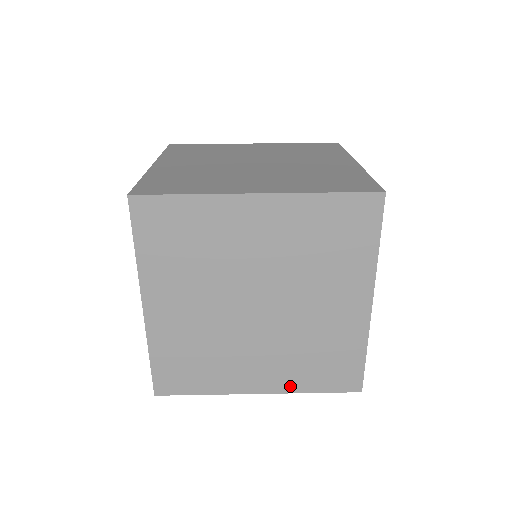
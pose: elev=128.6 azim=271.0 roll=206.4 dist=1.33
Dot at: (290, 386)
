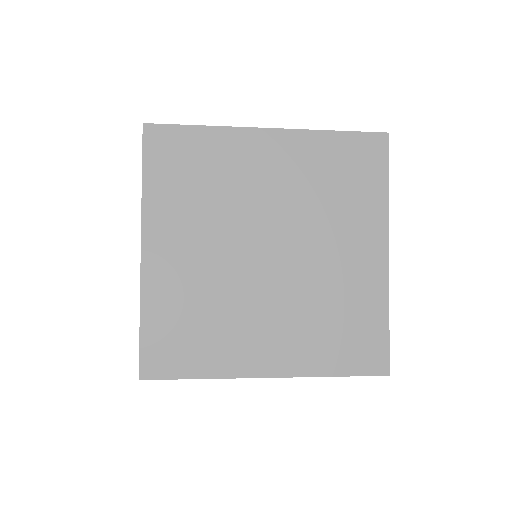
Dot at: (305, 366)
